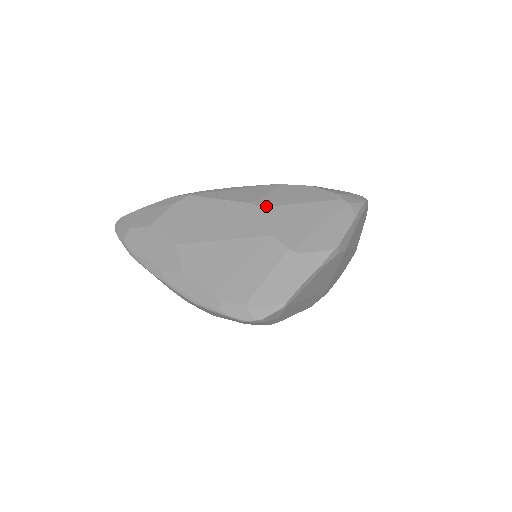
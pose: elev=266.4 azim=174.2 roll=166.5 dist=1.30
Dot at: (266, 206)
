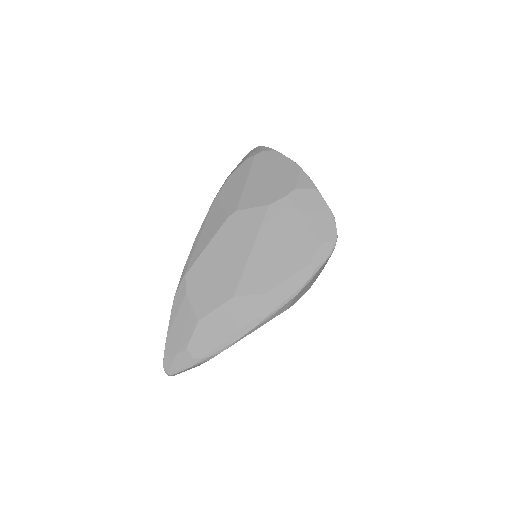
Dot at: (237, 206)
